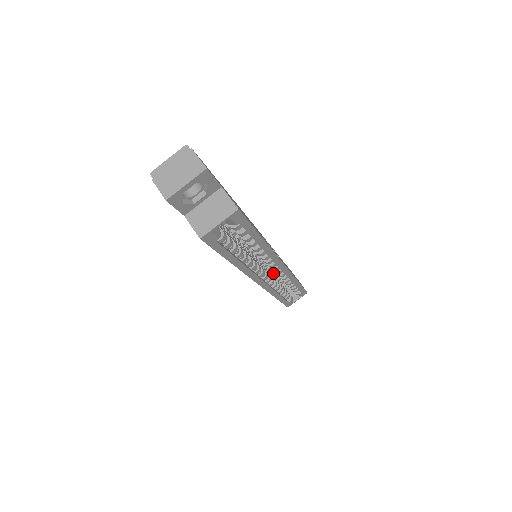
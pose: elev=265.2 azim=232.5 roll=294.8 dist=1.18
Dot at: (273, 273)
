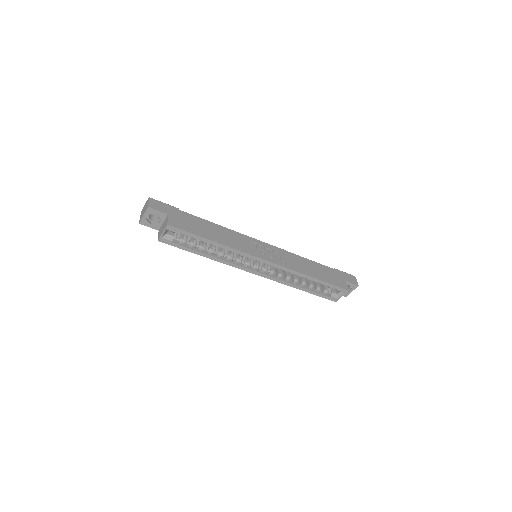
Dot at: occluded
